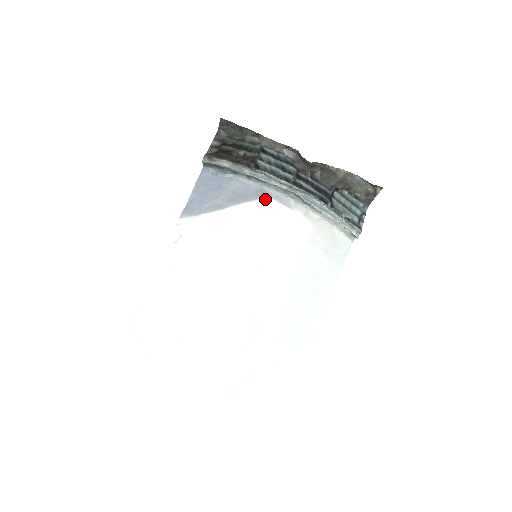
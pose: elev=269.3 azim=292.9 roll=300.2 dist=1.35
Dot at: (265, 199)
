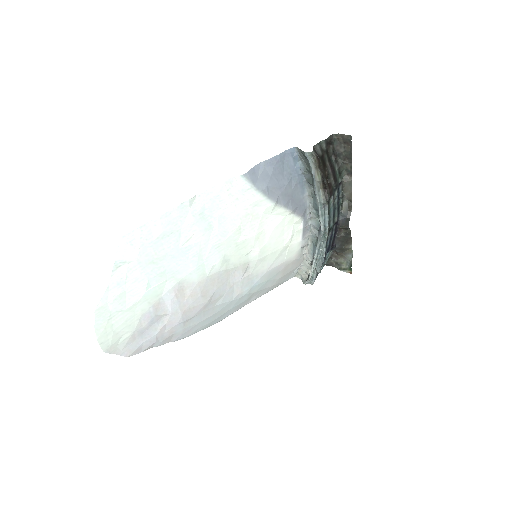
Dot at: (301, 219)
